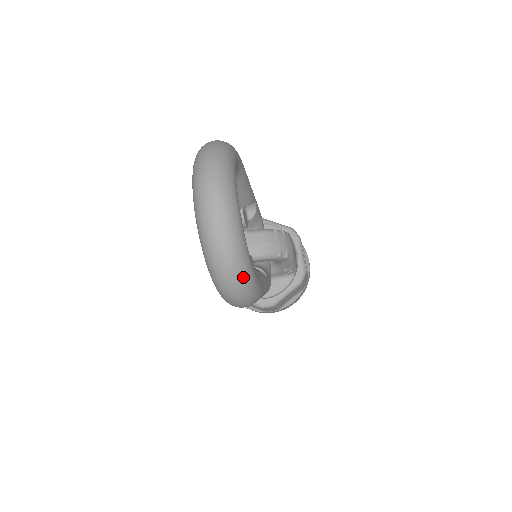
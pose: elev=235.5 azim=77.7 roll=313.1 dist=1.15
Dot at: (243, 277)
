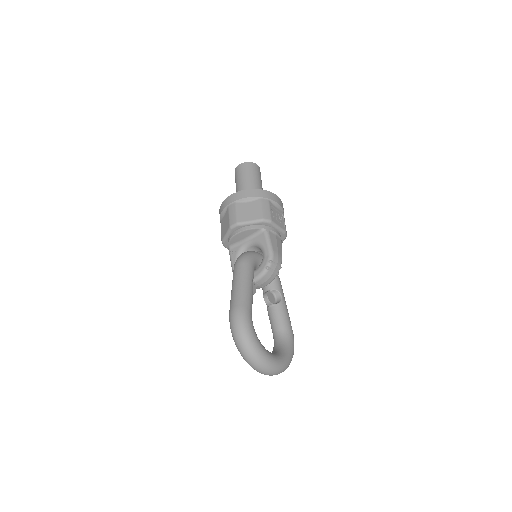
Dot at: occluded
